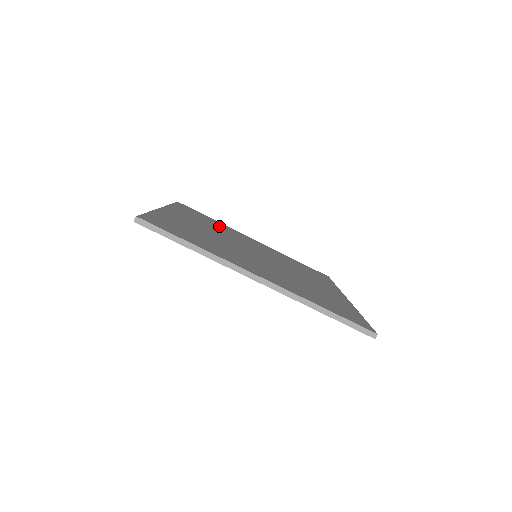
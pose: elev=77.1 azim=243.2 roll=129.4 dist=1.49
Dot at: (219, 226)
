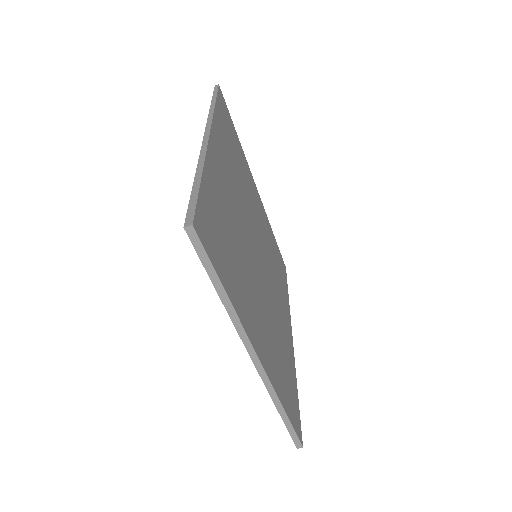
Dot at: (241, 165)
